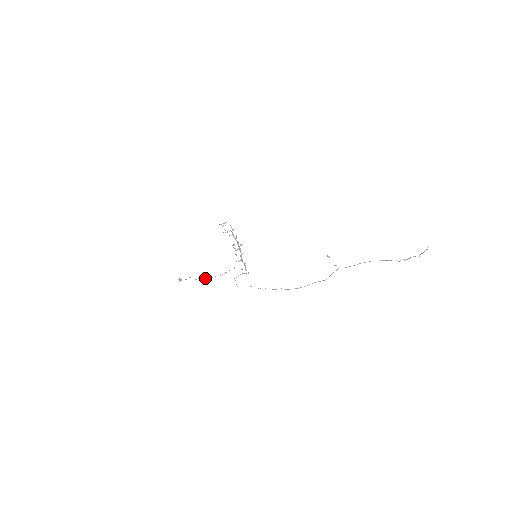
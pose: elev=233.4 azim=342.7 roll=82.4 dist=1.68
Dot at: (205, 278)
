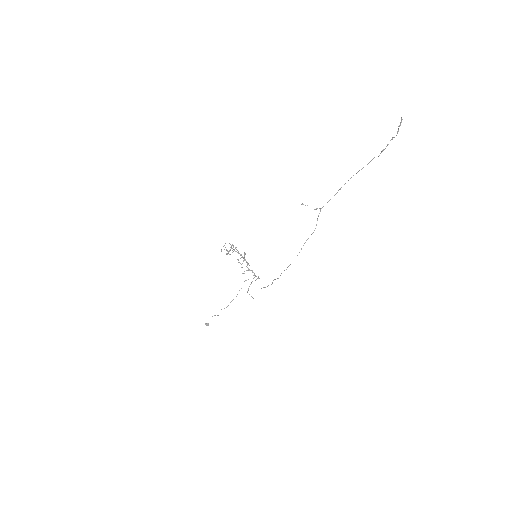
Dot at: (224, 308)
